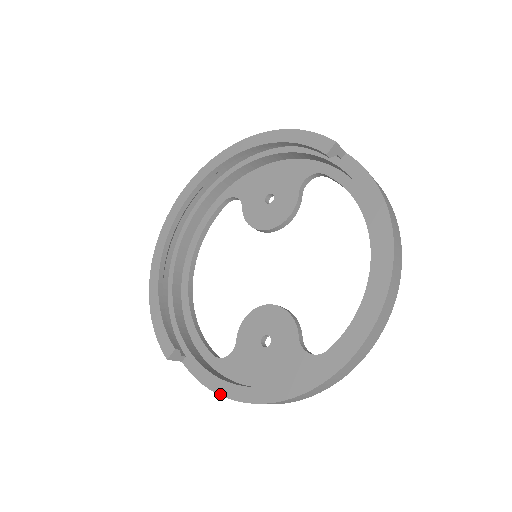
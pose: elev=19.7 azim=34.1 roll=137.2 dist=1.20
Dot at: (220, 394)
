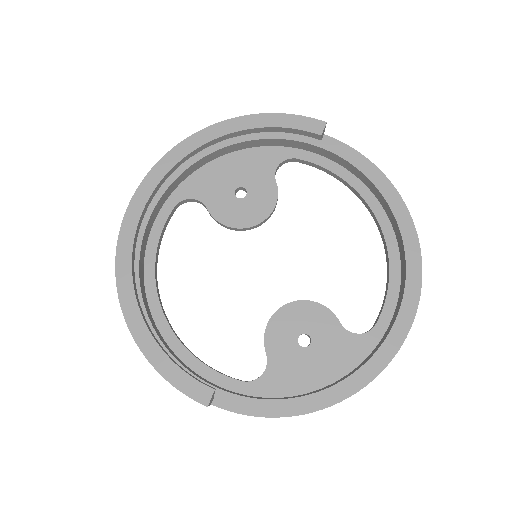
Dot at: (285, 416)
